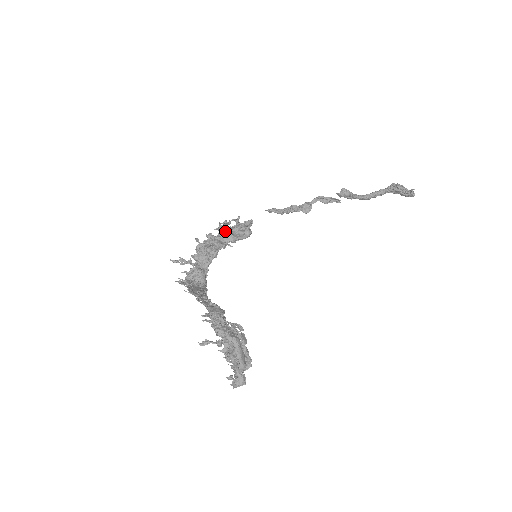
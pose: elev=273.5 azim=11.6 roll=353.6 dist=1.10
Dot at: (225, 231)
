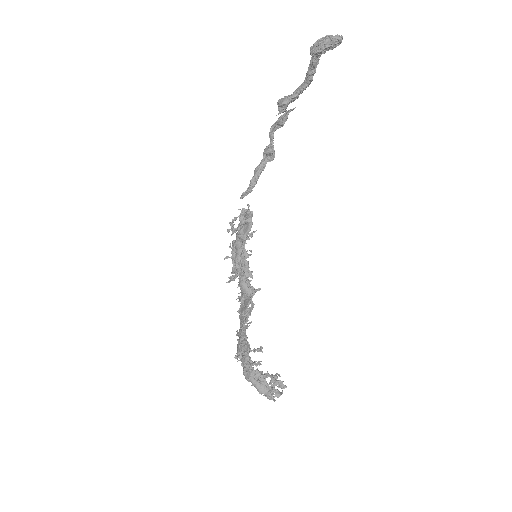
Dot at: (237, 233)
